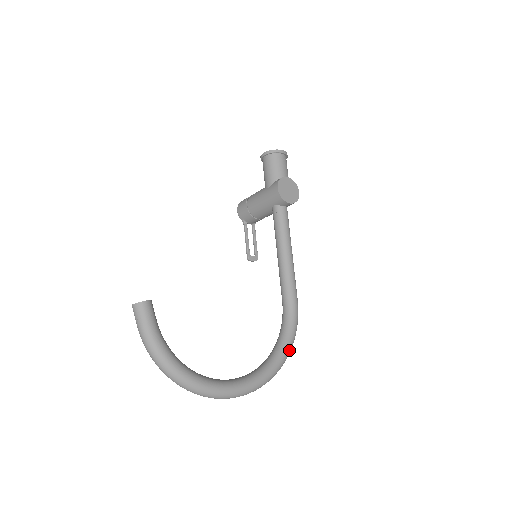
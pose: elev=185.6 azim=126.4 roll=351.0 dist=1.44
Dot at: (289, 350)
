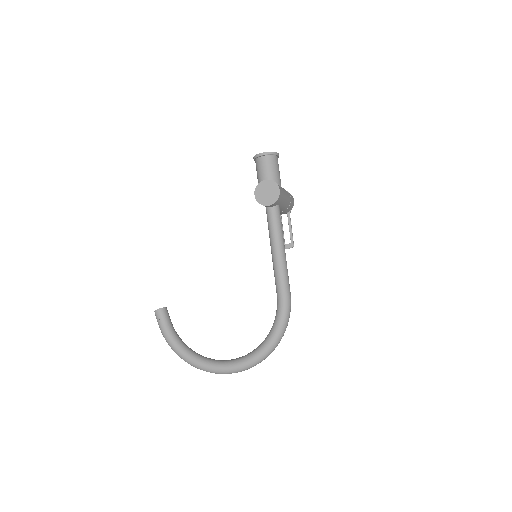
Dot at: (275, 339)
